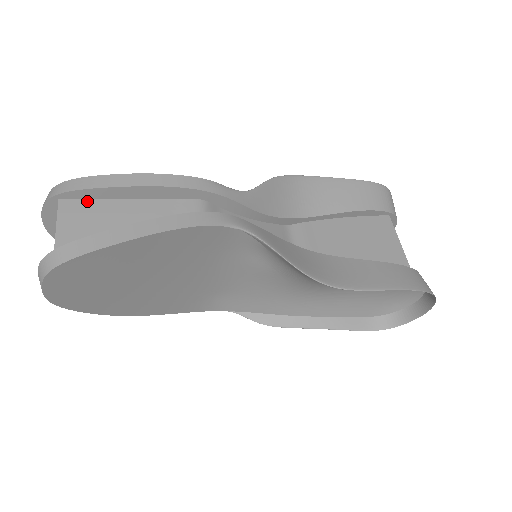
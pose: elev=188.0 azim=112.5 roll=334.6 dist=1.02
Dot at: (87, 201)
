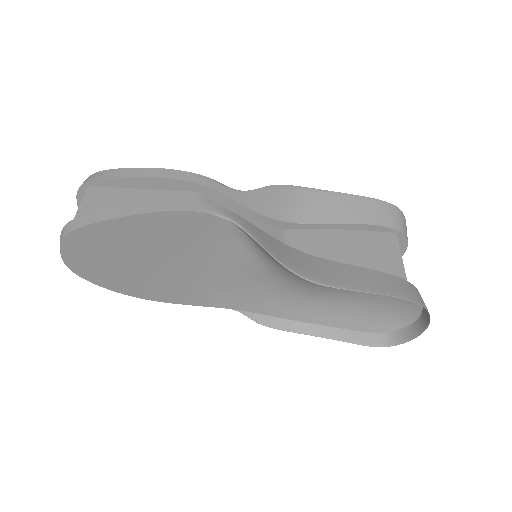
Dot at: (108, 188)
